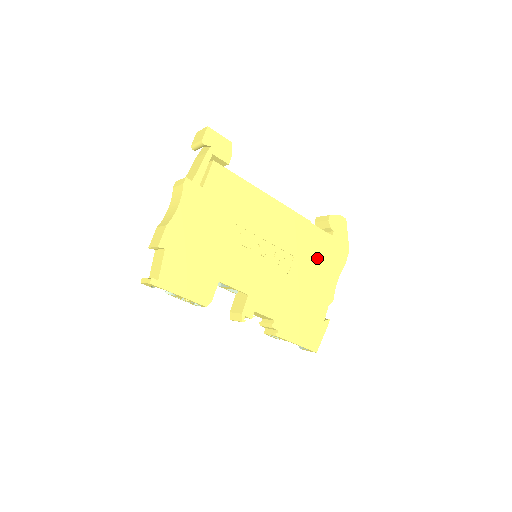
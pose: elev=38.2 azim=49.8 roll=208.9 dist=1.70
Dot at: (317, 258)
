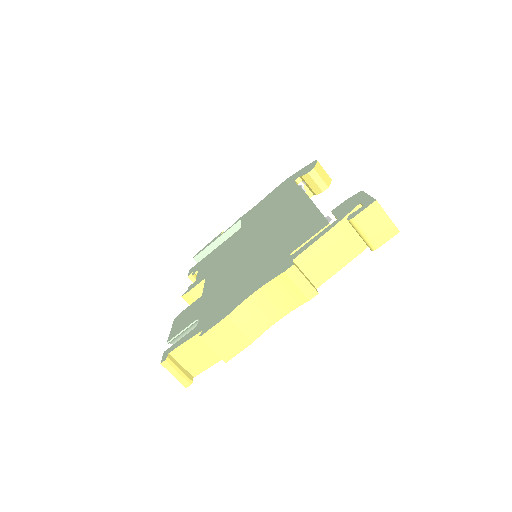
Dot at: occluded
